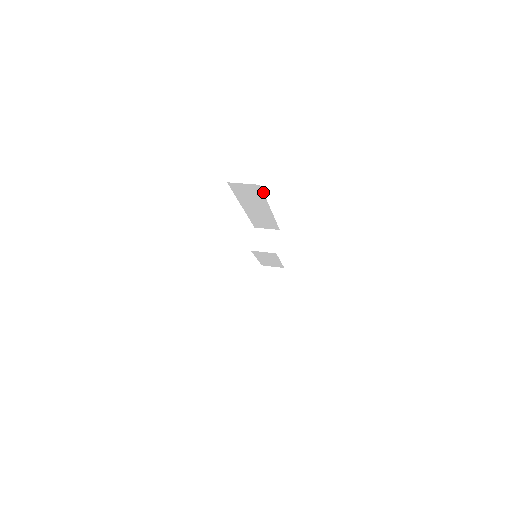
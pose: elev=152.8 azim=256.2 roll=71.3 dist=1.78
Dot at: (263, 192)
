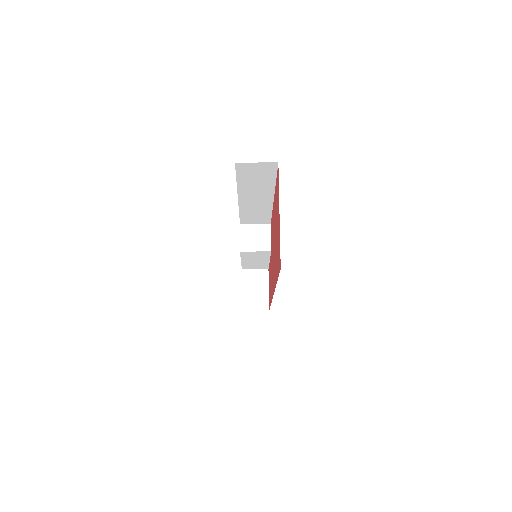
Dot at: (276, 173)
